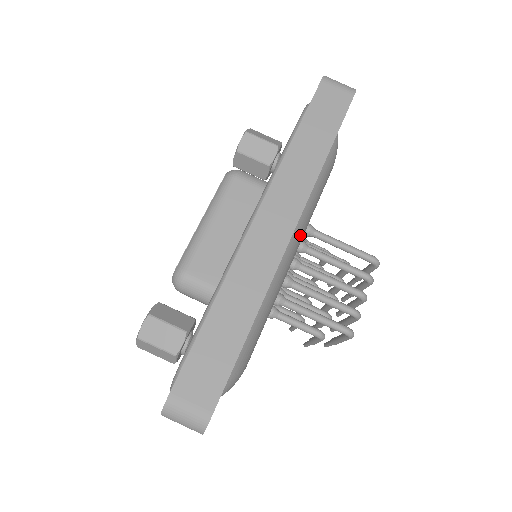
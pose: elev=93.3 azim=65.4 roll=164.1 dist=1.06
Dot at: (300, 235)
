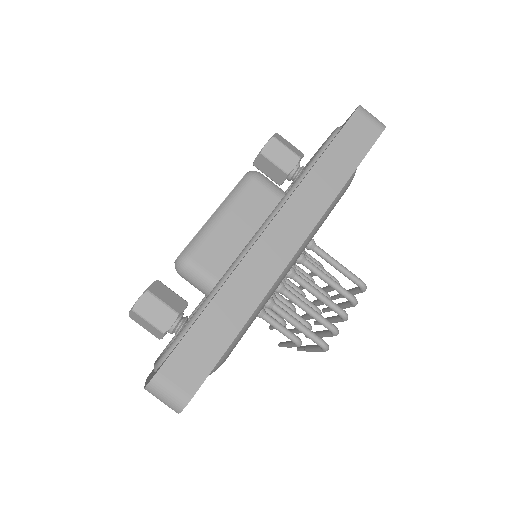
Dot at: (302, 249)
